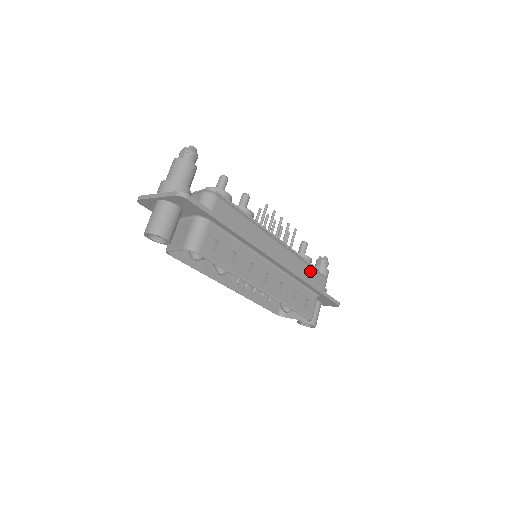
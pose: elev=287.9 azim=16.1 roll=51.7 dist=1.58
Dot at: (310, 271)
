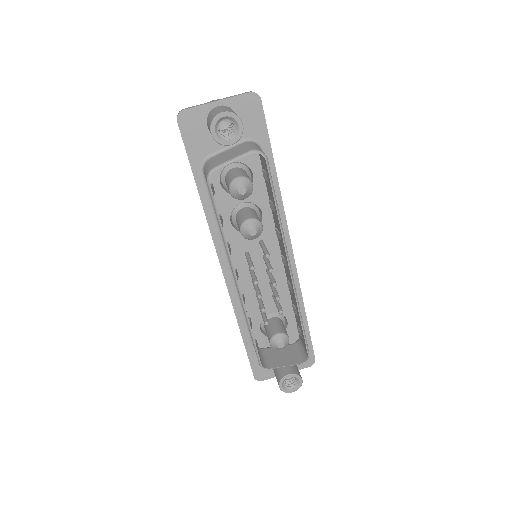
Dot at: occluded
